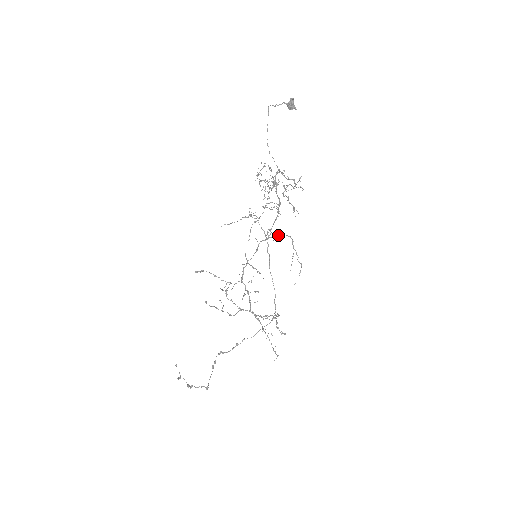
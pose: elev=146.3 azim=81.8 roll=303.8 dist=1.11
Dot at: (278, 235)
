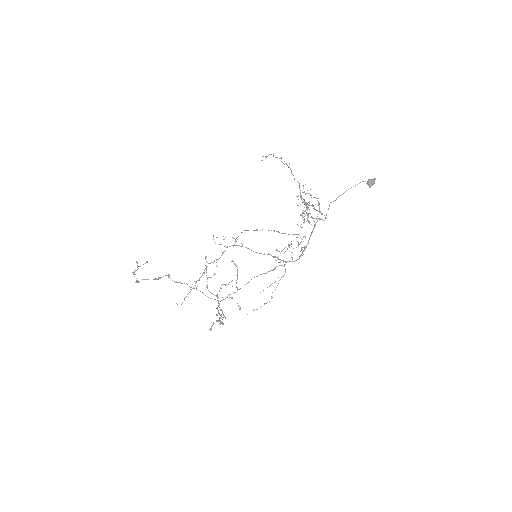
Dot at: (281, 260)
